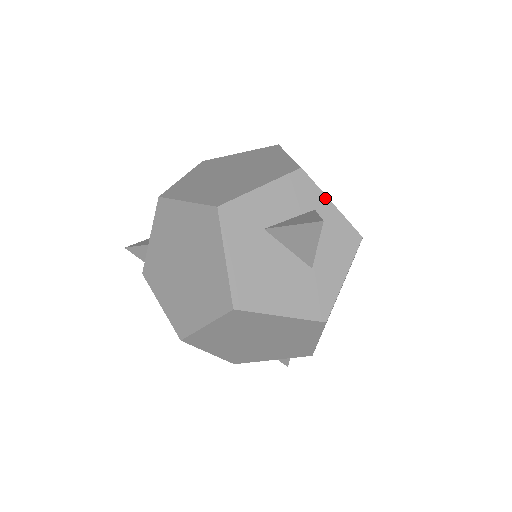
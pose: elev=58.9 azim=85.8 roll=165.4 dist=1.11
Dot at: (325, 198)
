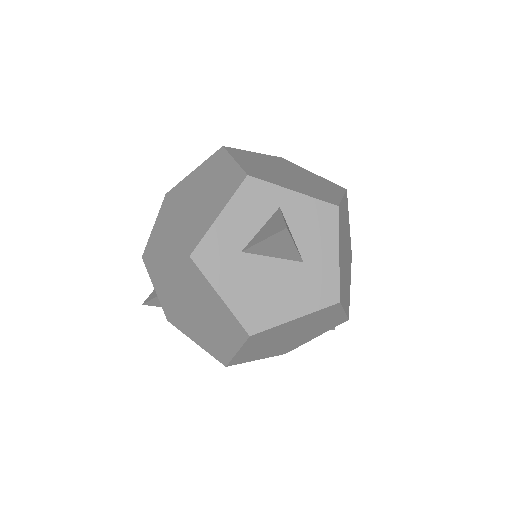
Dot at: (284, 190)
